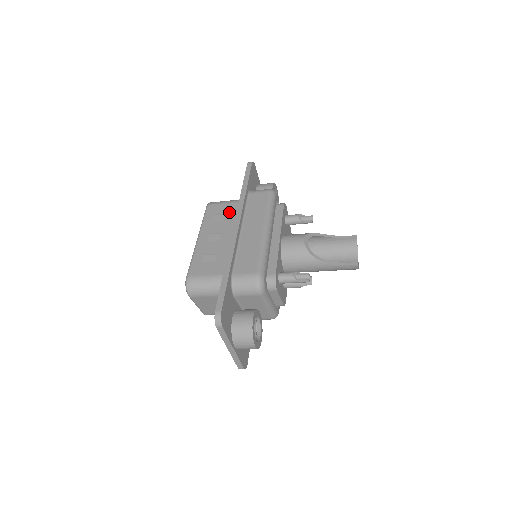
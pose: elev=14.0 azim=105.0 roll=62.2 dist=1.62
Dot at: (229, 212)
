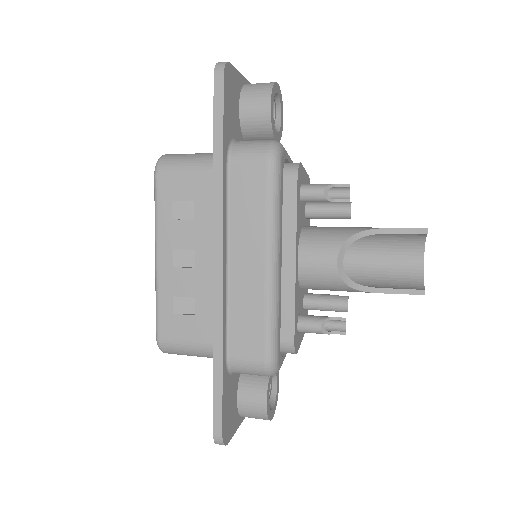
Dot at: (198, 199)
